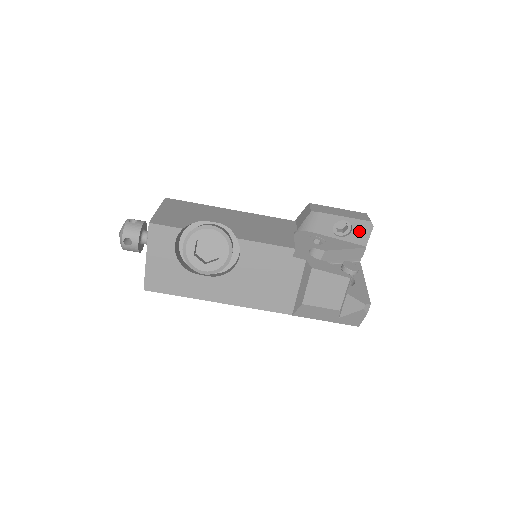
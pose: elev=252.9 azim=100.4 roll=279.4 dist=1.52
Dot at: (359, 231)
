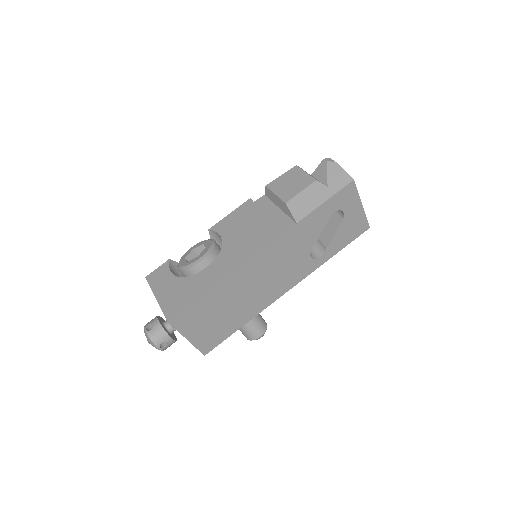
Dot at: occluded
